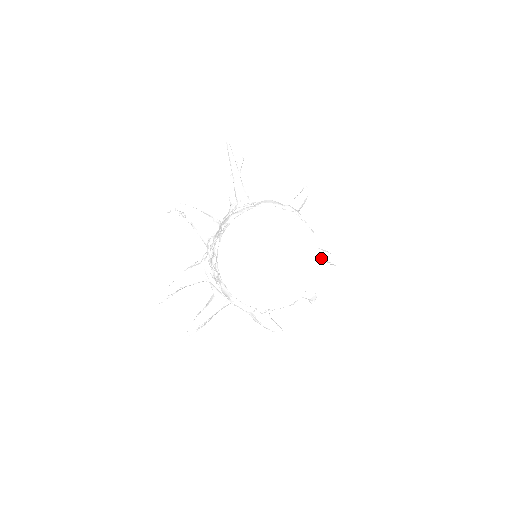
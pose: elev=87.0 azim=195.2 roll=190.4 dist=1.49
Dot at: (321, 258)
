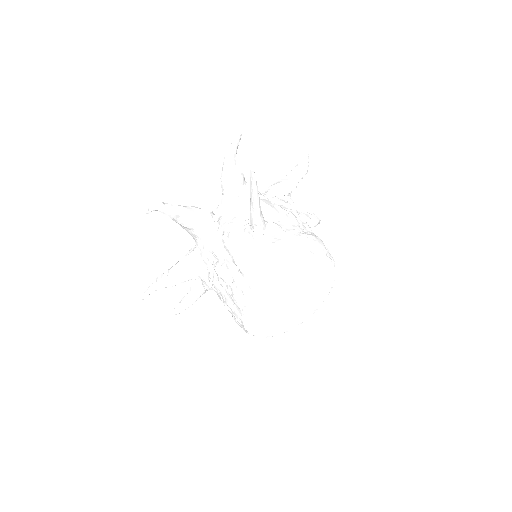
Dot at: occluded
